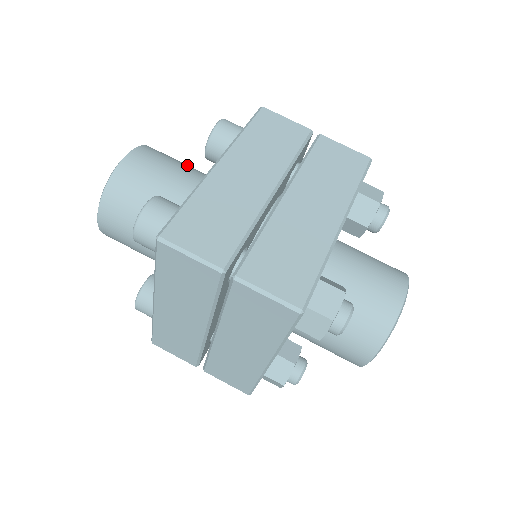
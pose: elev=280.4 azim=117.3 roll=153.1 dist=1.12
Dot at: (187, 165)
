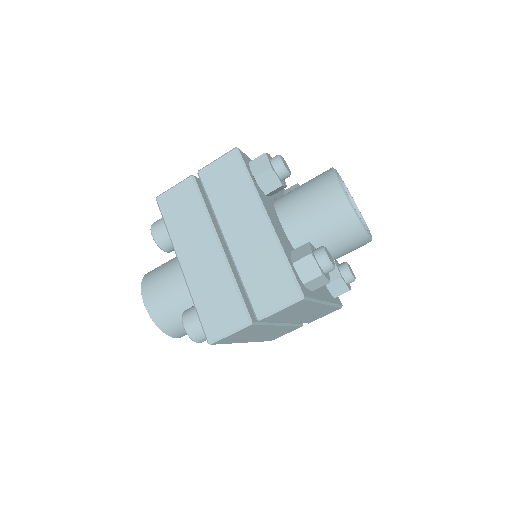
Dot at: (169, 264)
